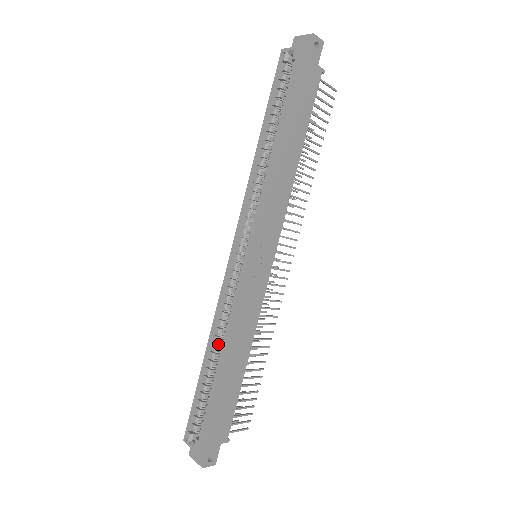
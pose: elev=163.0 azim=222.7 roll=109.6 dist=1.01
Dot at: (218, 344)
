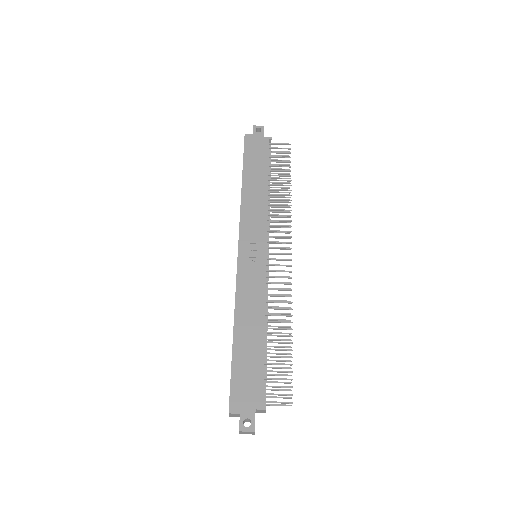
Dot at: occluded
